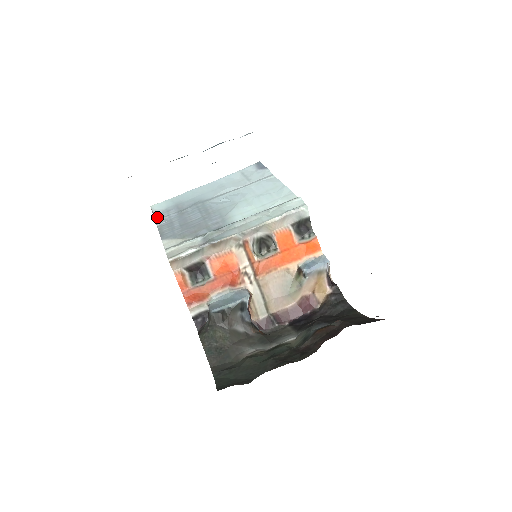
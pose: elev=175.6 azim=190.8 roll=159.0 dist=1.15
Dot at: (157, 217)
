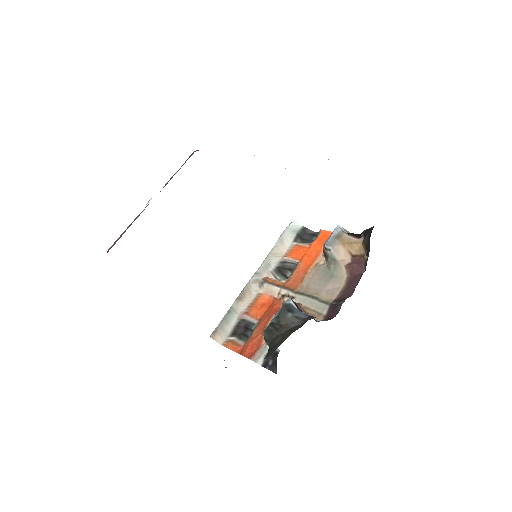
Dot at: occluded
